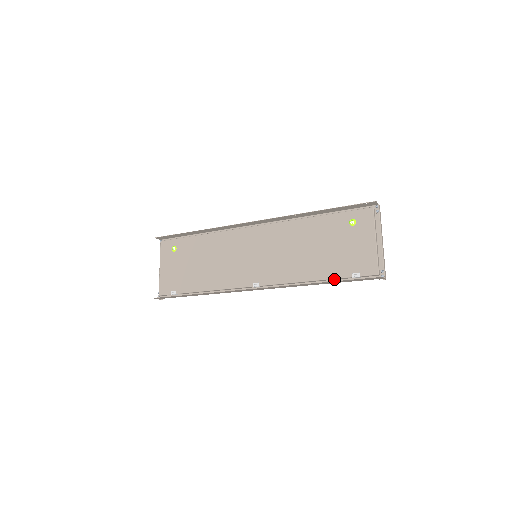
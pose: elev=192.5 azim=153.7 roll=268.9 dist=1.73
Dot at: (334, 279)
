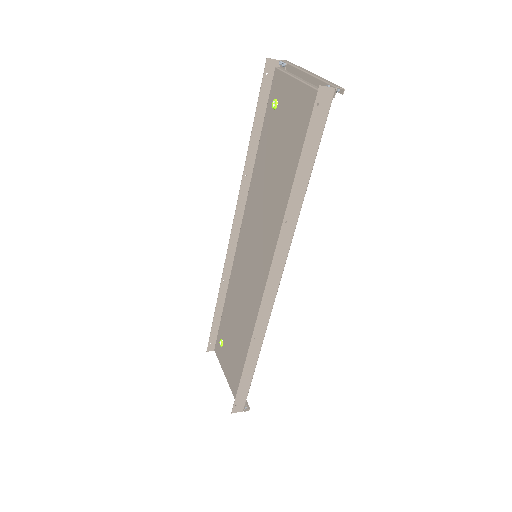
Dot at: (306, 168)
